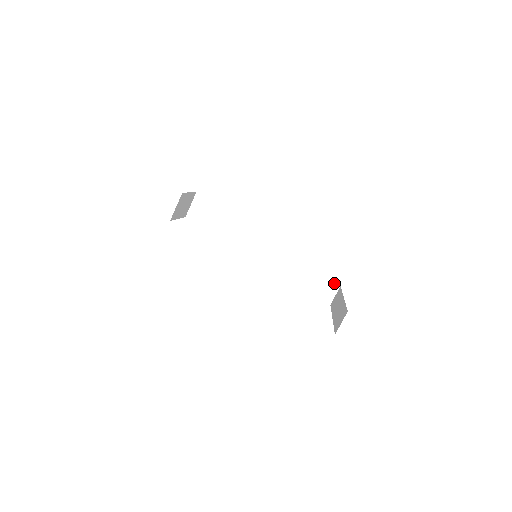
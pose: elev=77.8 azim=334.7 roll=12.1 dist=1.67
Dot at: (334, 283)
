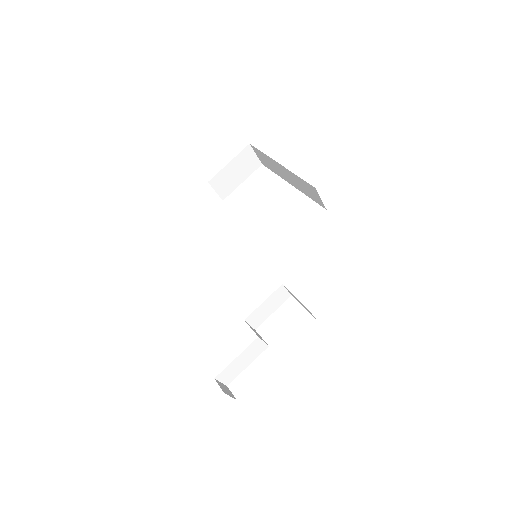
Dot at: occluded
